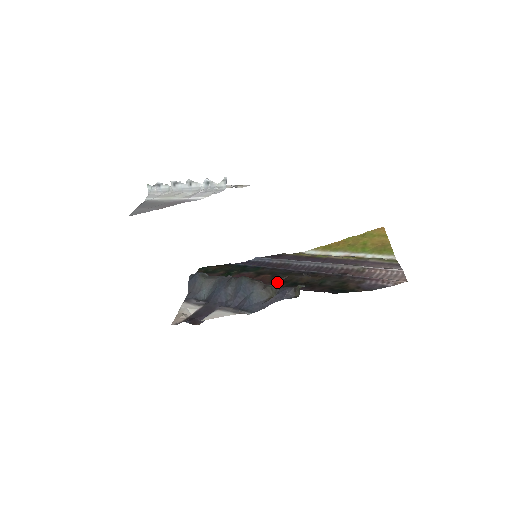
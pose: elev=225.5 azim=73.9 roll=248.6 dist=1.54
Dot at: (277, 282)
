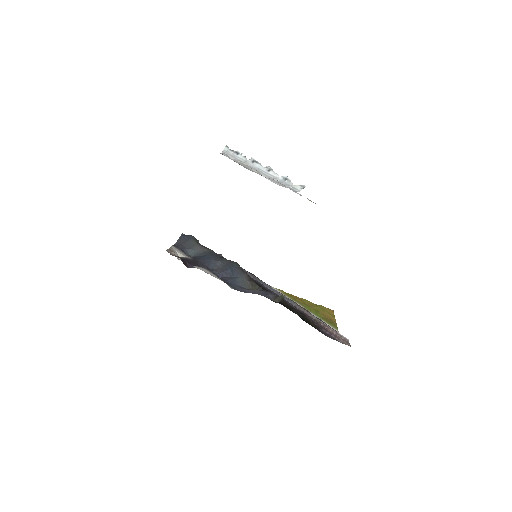
Dot at: occluded
